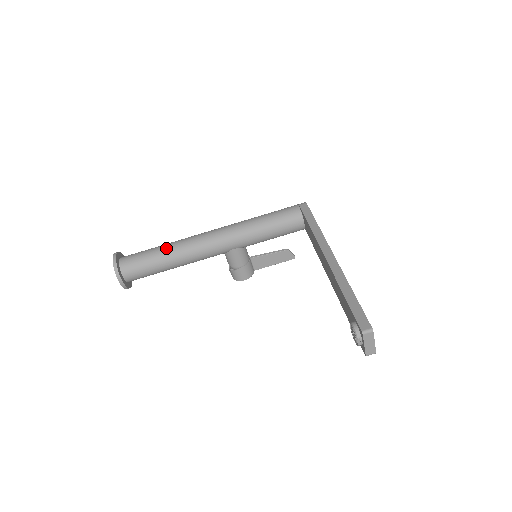
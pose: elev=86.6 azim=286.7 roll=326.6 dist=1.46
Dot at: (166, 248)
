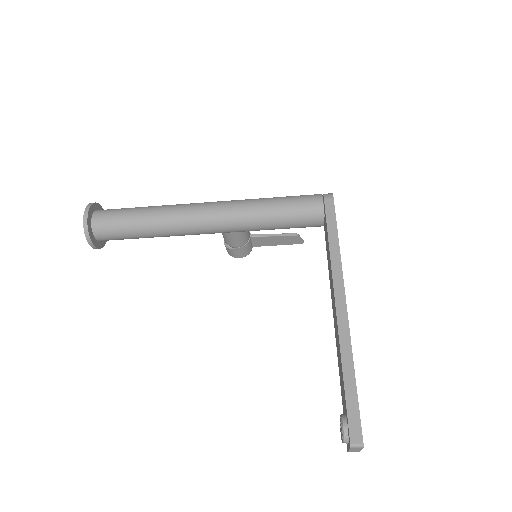
Dot at: (150, 216)
